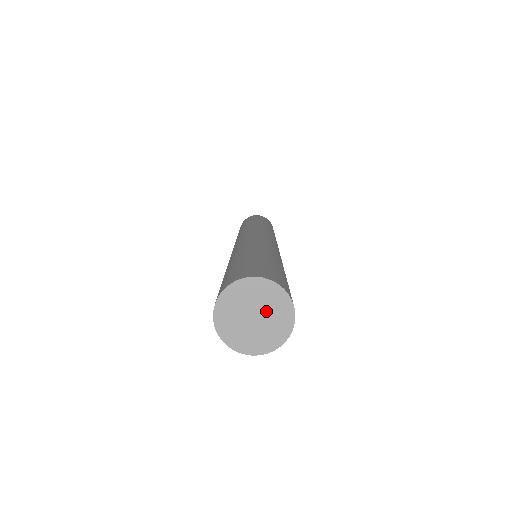
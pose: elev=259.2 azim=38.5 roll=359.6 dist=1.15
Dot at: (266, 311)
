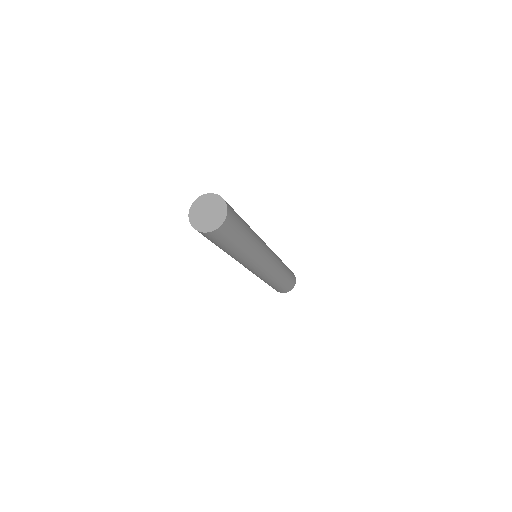
Dot at: (214, 210)
